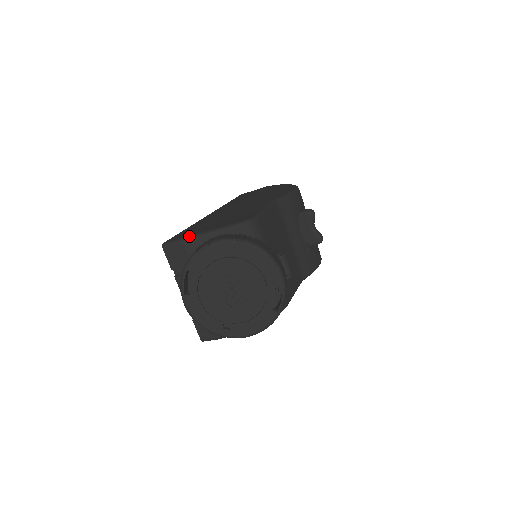
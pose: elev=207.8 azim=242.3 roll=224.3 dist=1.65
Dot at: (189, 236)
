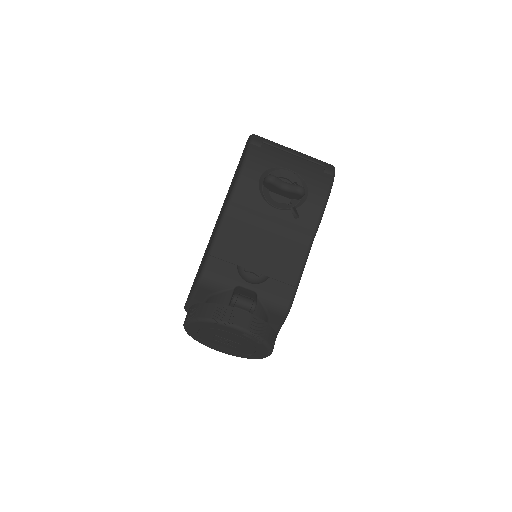
Dot at: (185, 305)
